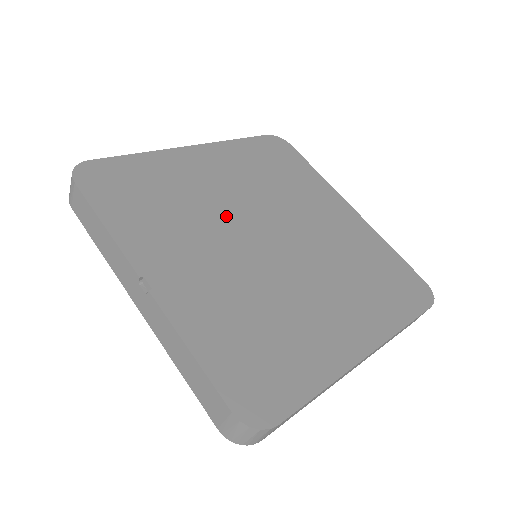
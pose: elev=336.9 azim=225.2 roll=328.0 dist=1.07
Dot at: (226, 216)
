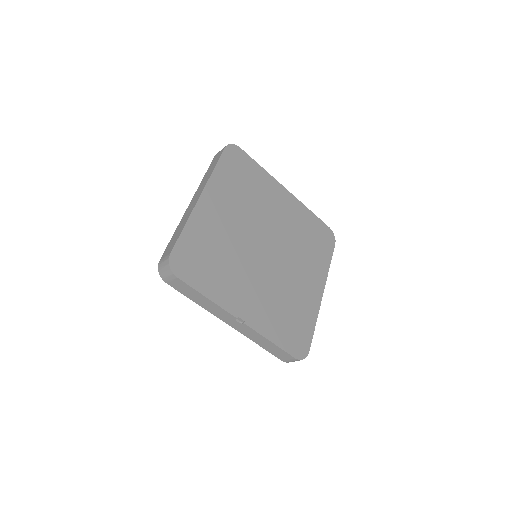
Dot at: (244, 247)
